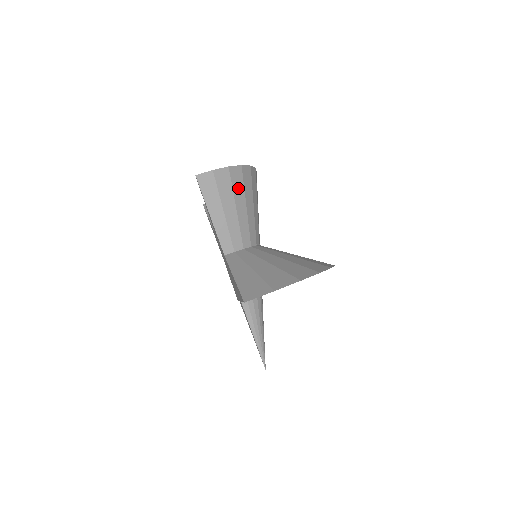
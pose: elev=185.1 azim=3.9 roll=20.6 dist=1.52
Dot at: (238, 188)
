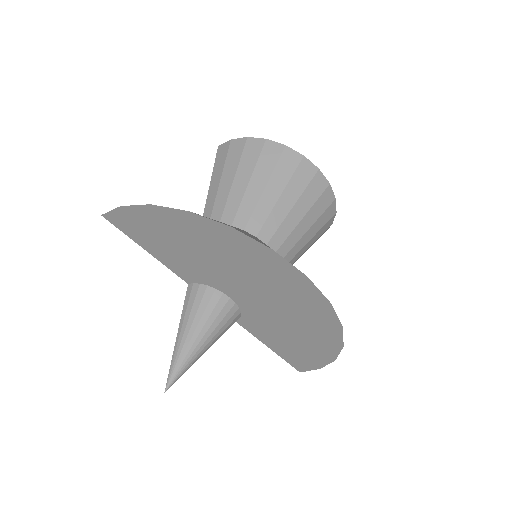
Dot at: (249, 160)
